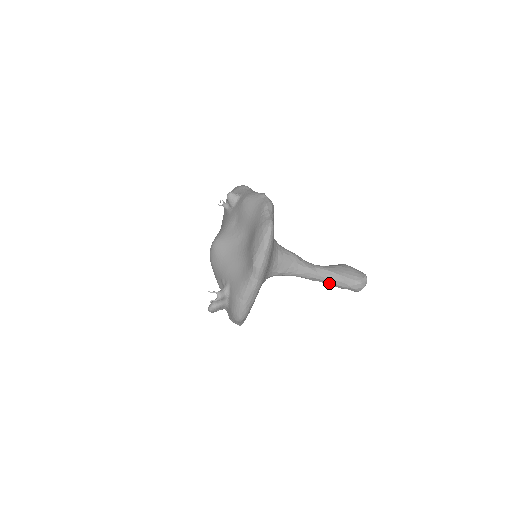
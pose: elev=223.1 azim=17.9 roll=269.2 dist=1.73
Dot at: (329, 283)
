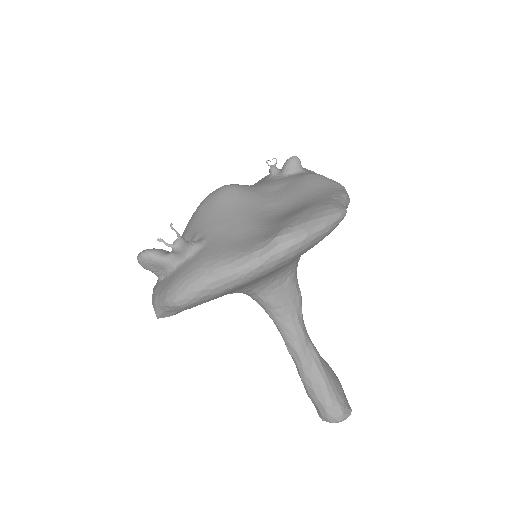
Dot at: (305, 376)
